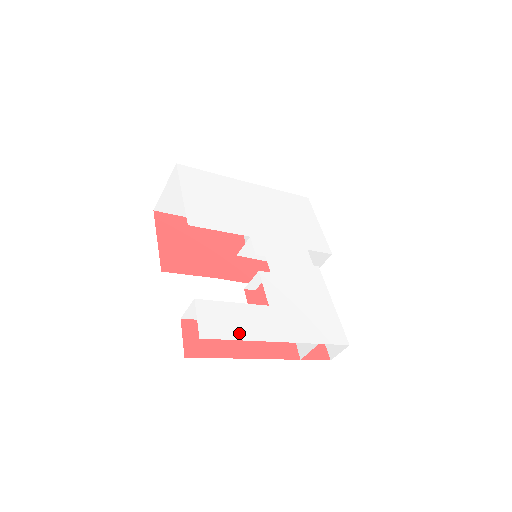
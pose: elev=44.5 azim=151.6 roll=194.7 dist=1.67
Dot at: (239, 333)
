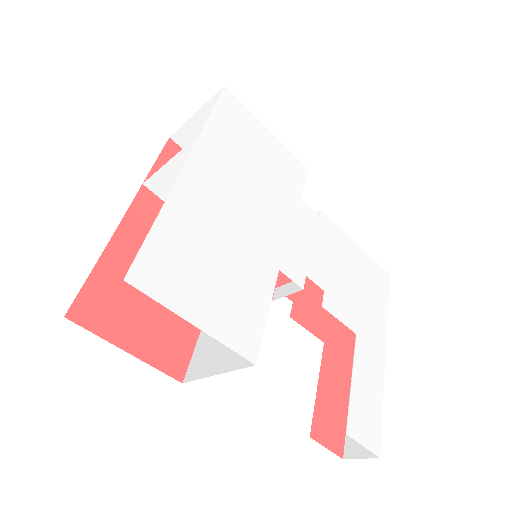
Dot at: (377, 401)
